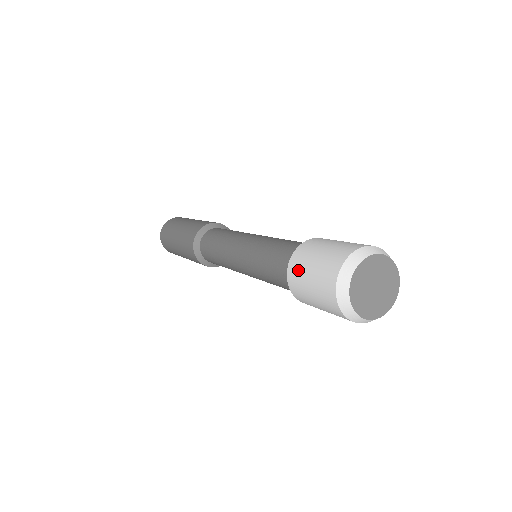
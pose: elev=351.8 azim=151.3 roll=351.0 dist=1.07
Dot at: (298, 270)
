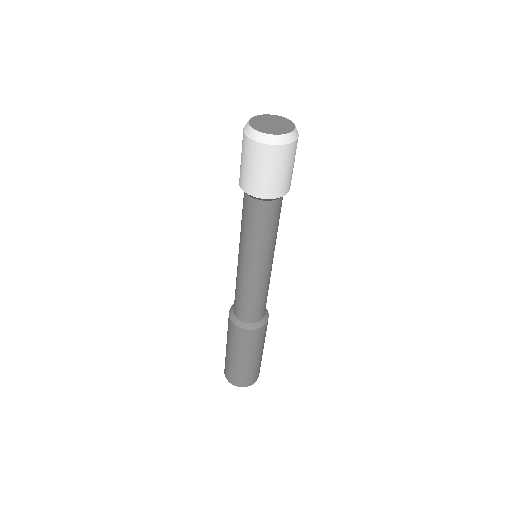
Dot at: (240, 172)
